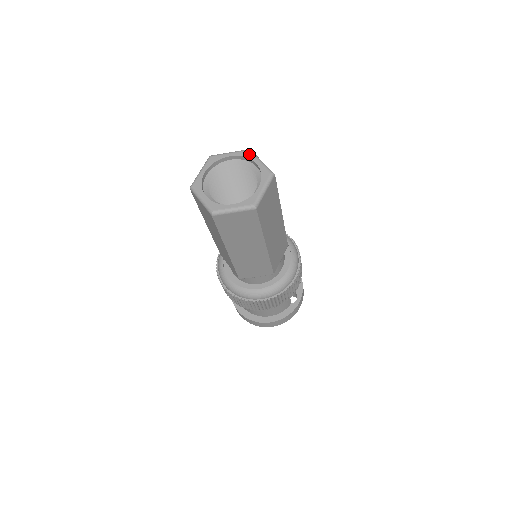
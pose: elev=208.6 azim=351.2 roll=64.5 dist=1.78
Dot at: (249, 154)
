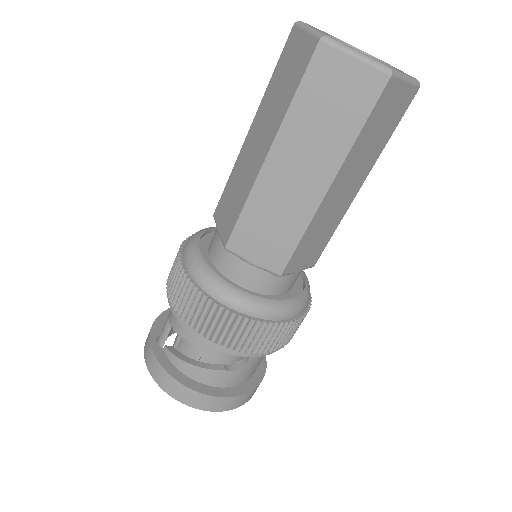
Dot at: occluded
